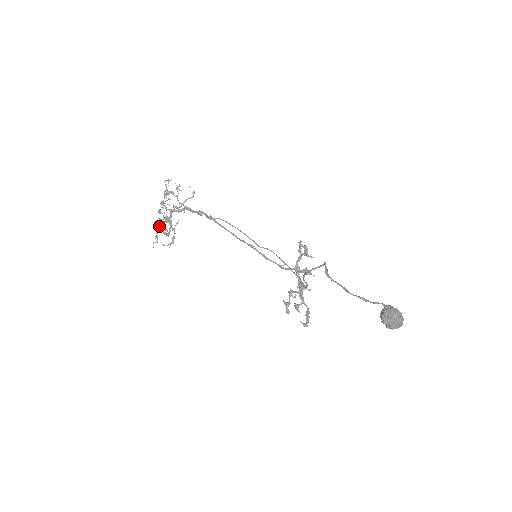
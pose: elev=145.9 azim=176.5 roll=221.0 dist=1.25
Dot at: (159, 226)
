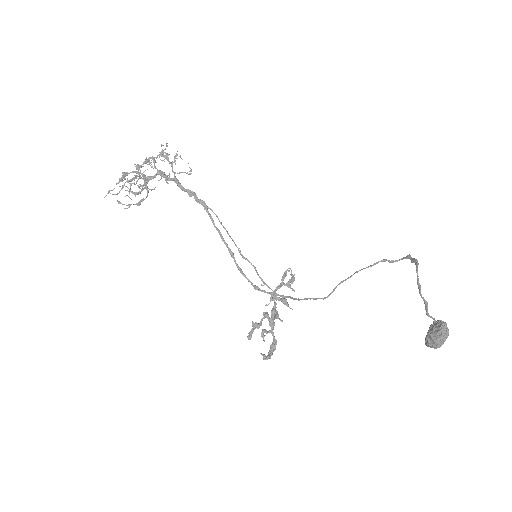
Dot at: (136, 177)
